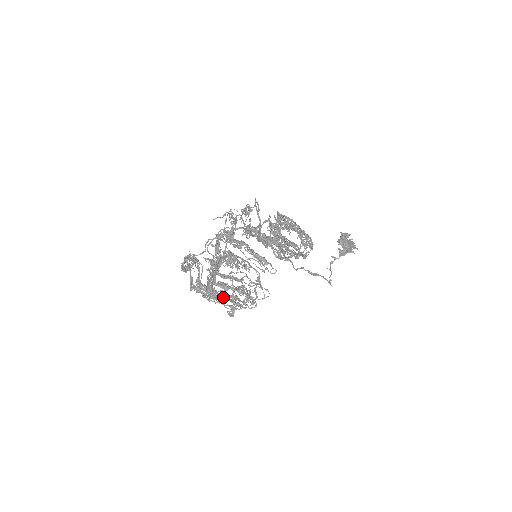
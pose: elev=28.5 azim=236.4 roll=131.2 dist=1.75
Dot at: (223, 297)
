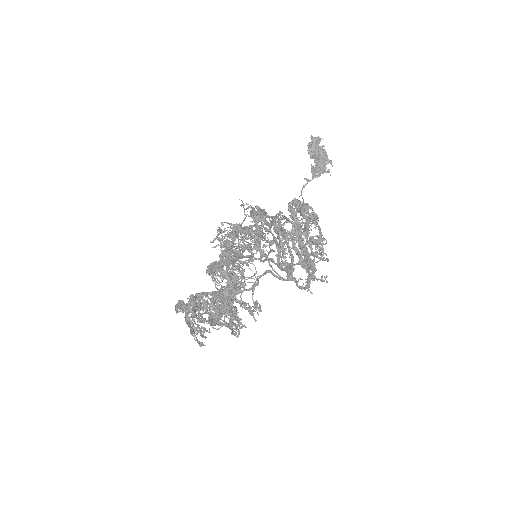
Dot at: occluded
